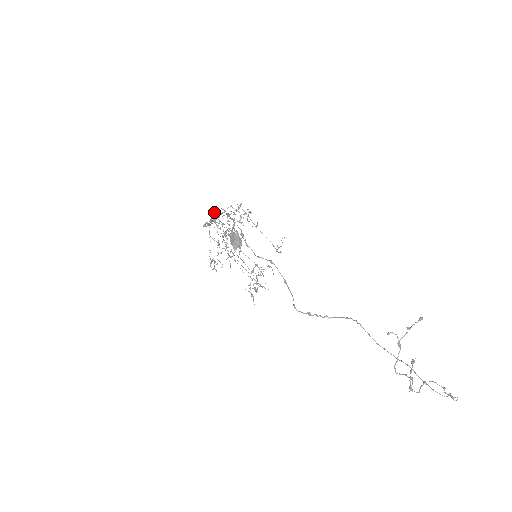
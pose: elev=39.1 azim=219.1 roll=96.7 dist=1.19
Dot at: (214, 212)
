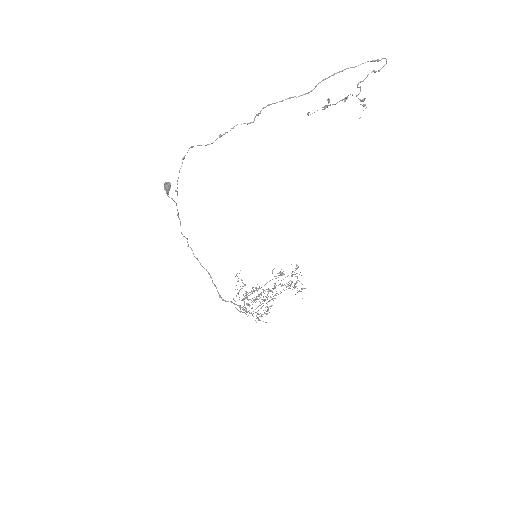
Dot at: occluded
